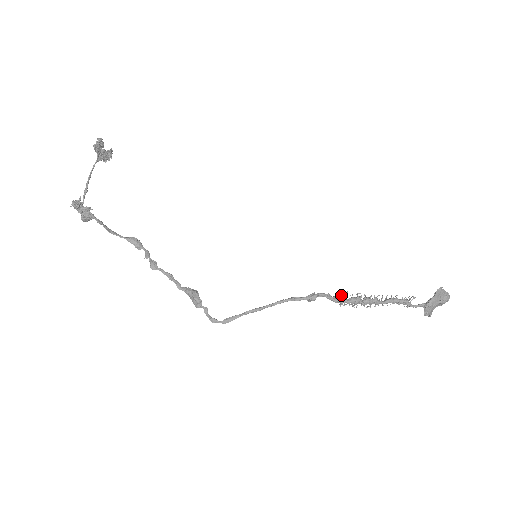
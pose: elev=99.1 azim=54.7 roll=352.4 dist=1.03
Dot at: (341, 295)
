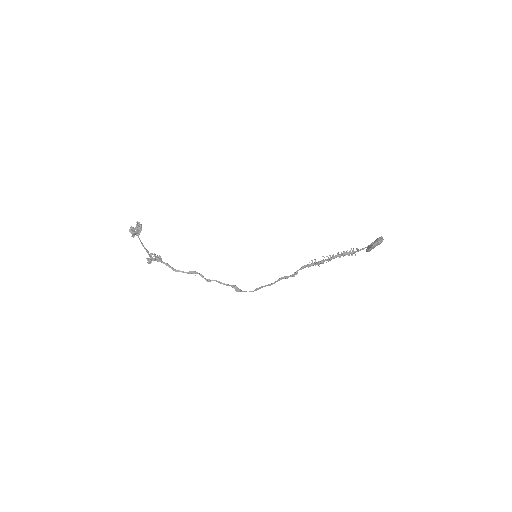
Dot at: (312, 262)
